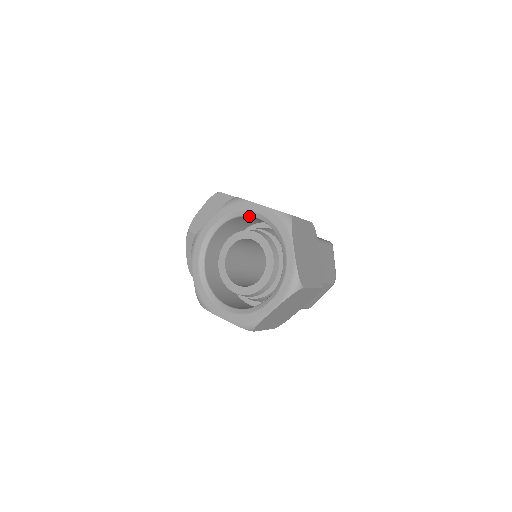
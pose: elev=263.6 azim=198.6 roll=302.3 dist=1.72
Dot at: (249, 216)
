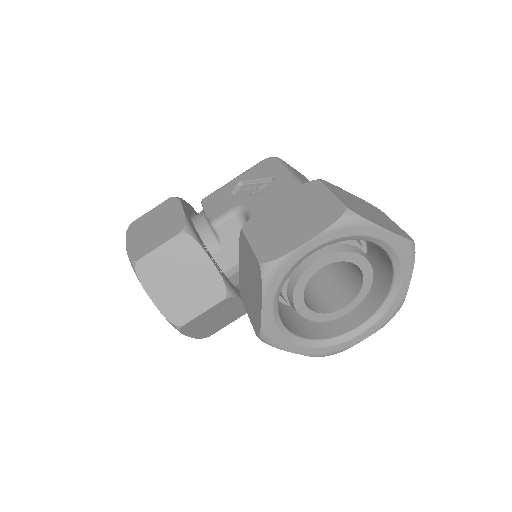
Dot at: (302, 260)
